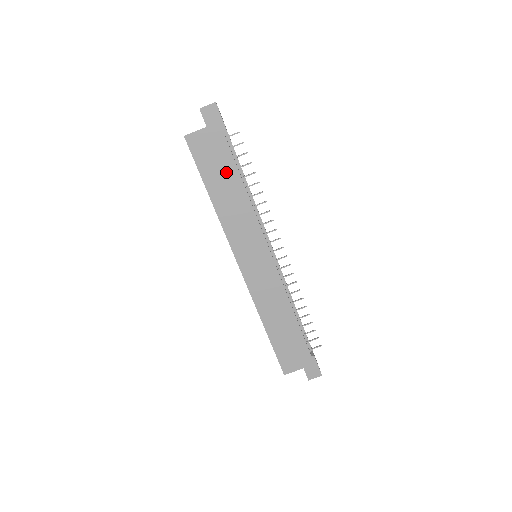
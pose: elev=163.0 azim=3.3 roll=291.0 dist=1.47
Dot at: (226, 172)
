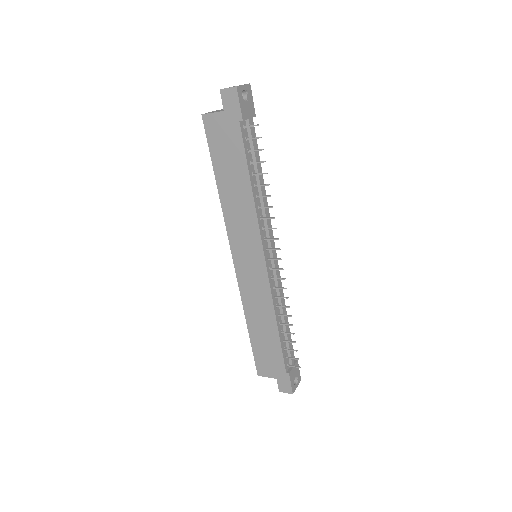
Dot at: (235, 164)
